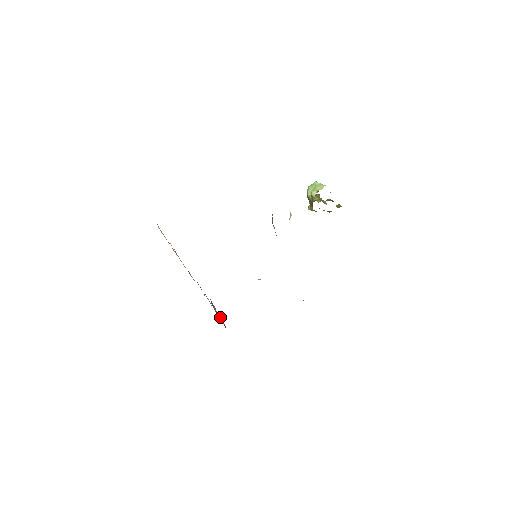
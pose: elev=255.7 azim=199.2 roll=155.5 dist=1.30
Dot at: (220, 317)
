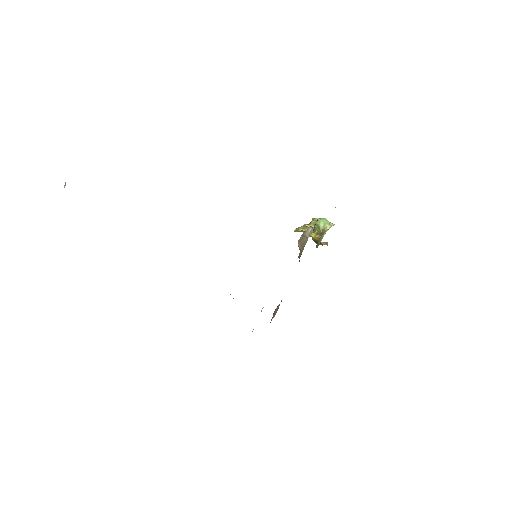
Dot at: occluded
